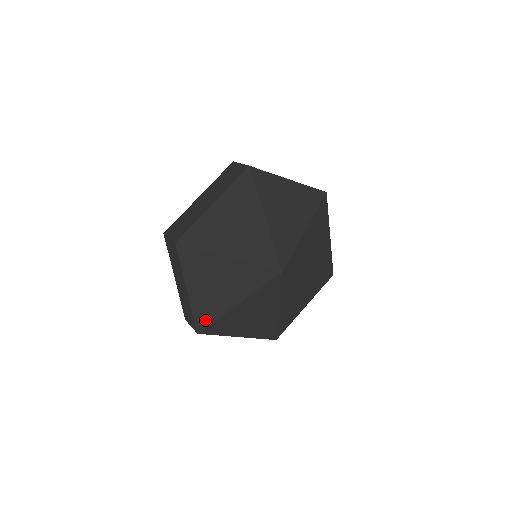
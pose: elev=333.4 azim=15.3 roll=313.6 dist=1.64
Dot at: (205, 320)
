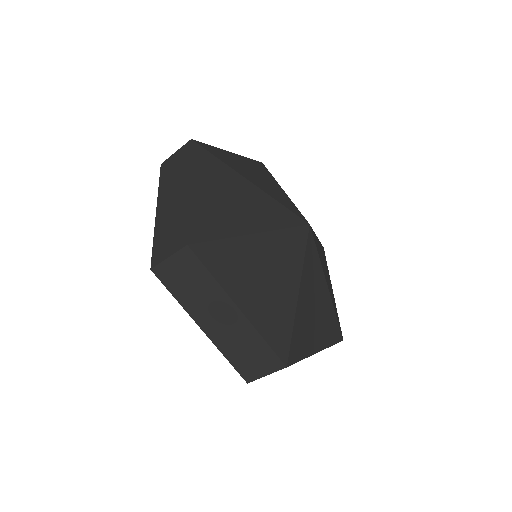
Dot at: (282, 340)
